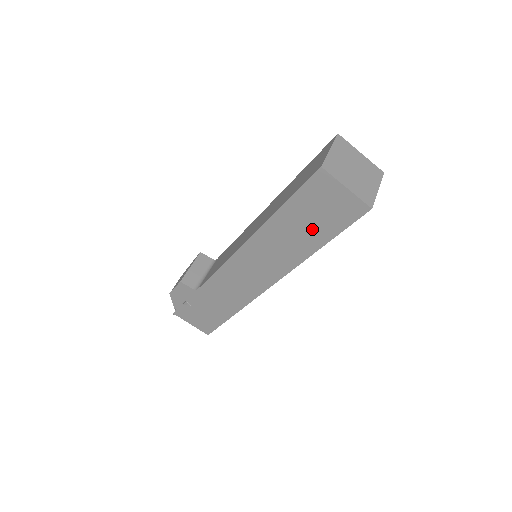
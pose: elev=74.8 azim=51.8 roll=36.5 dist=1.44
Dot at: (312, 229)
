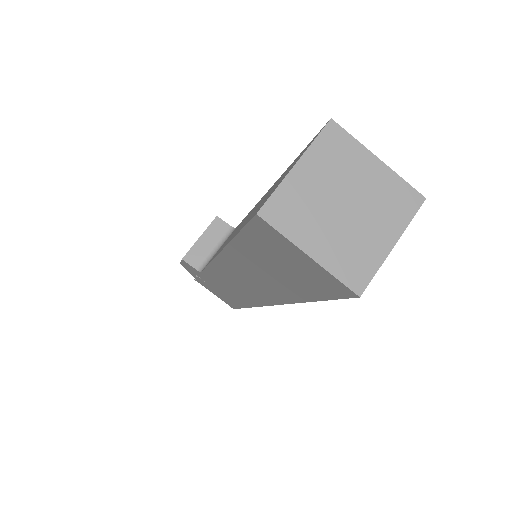
Dot at: (285, 279)
